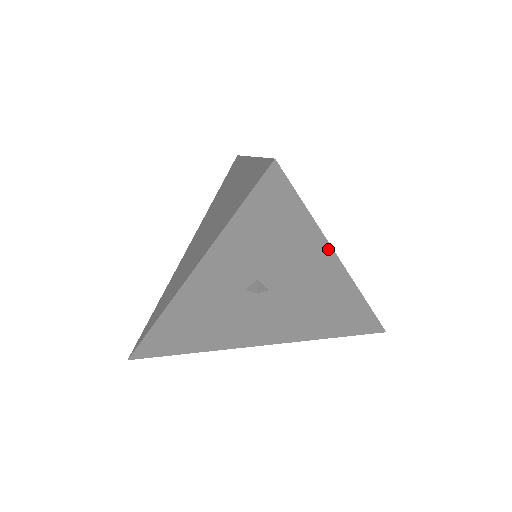
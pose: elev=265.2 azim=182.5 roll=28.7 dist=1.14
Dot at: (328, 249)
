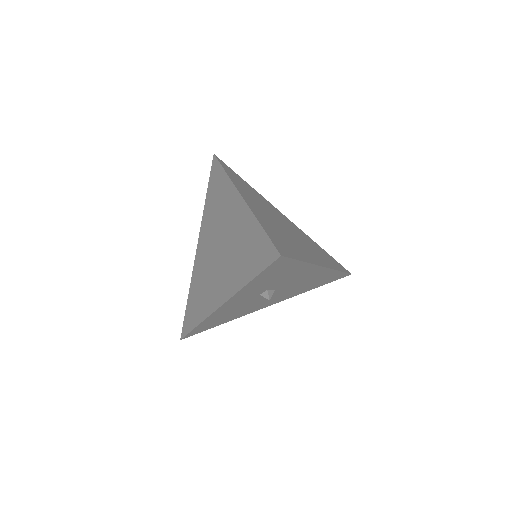
Dot at: (314, 266)
